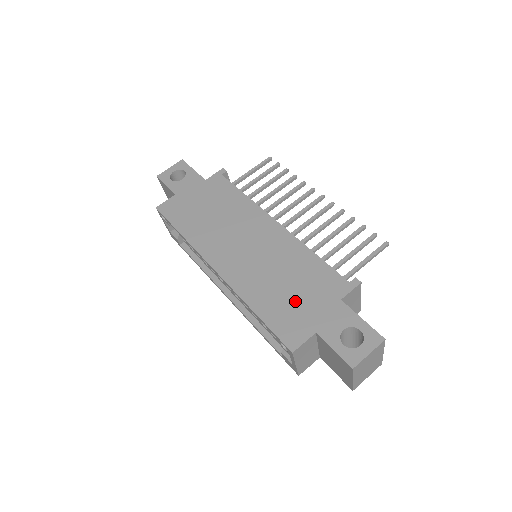
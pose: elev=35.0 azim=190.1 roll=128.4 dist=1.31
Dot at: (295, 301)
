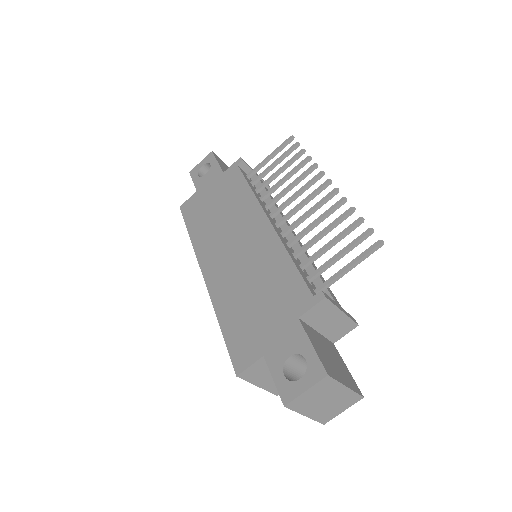
Dot at: (256, 315)
